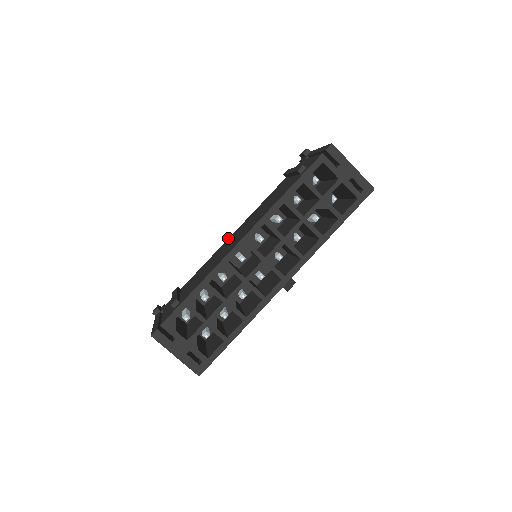
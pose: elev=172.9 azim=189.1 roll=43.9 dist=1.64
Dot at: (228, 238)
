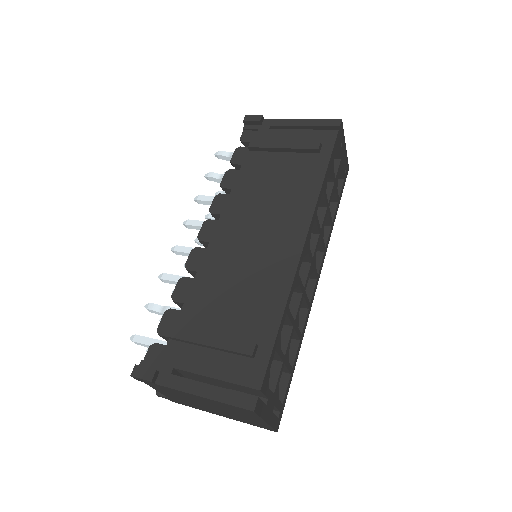
Dot at: (213, 238)
